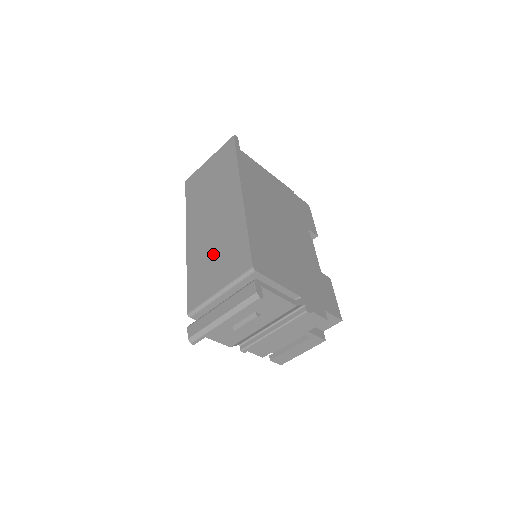
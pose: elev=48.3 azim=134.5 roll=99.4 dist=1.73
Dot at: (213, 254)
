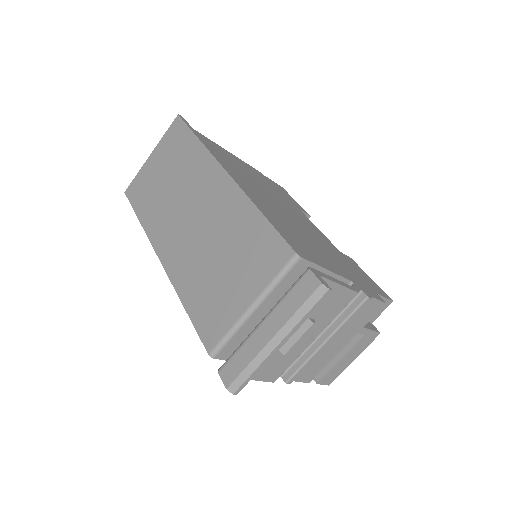
Dot at: (216, 261)
